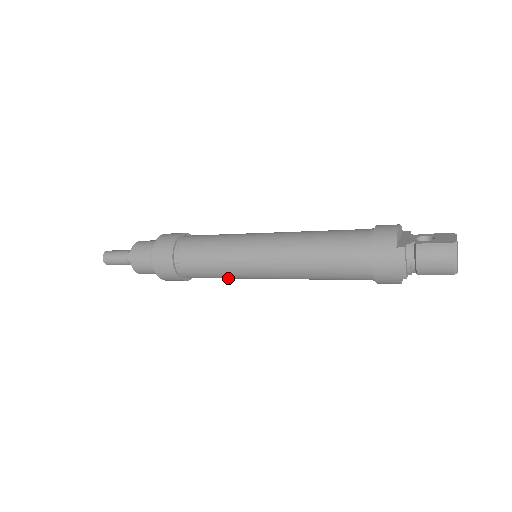
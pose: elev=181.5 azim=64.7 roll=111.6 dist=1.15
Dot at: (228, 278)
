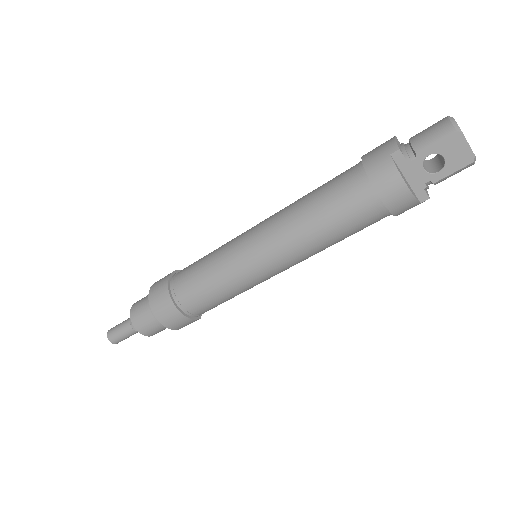
Dot at: (217, 275)
